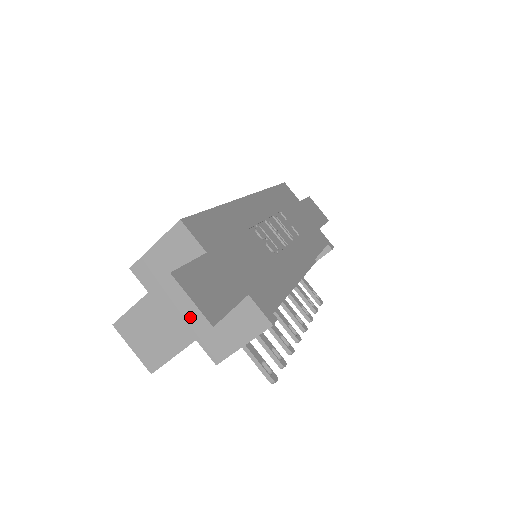
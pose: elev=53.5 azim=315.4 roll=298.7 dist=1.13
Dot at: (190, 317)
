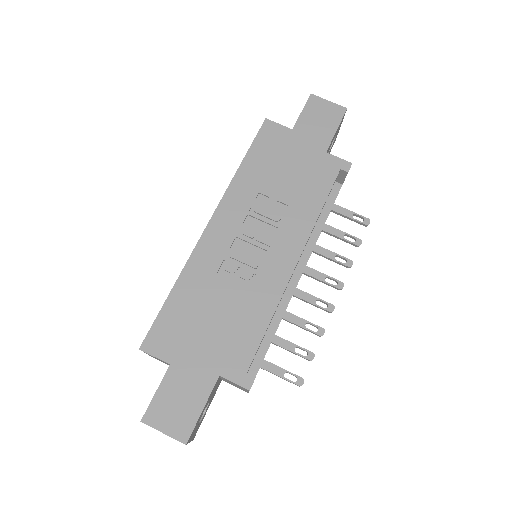
Dot at: occluded
